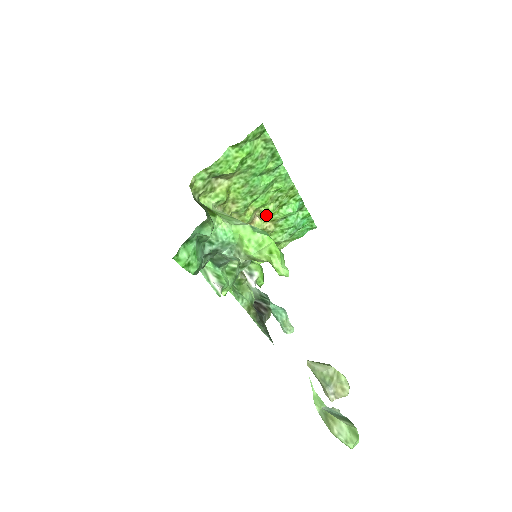
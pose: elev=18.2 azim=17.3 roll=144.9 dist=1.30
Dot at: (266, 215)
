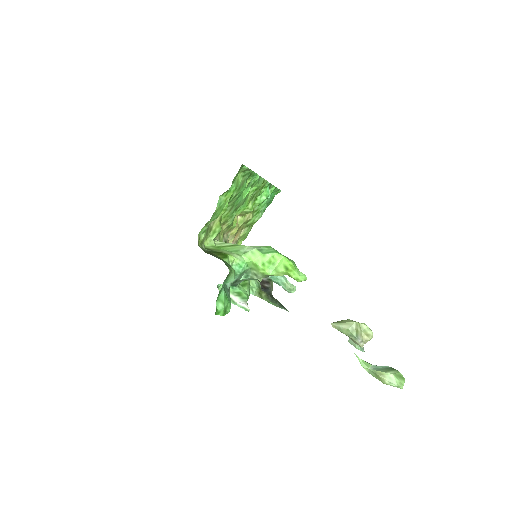
Dot at: (246, 213)
